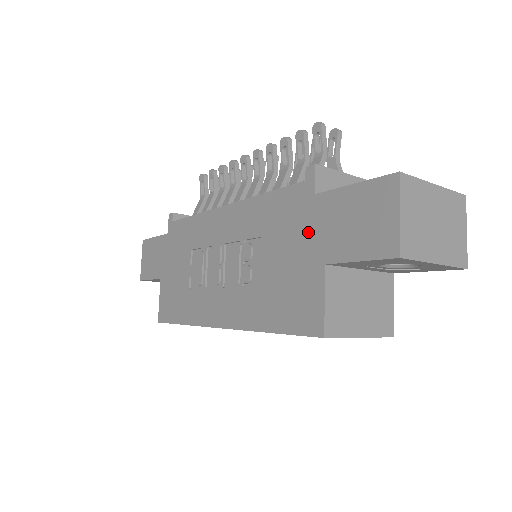
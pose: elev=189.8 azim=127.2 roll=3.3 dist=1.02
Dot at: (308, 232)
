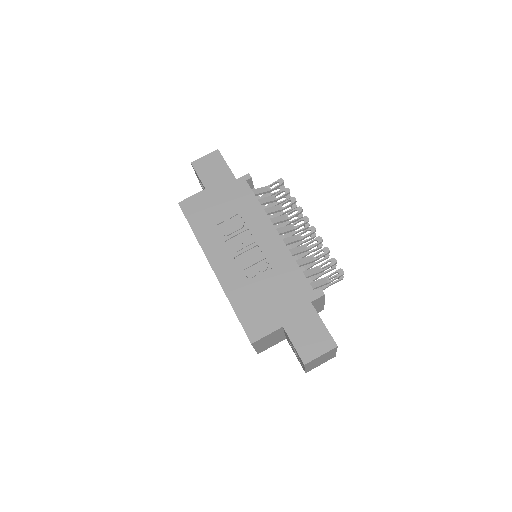
Dot at: (292, 308)
